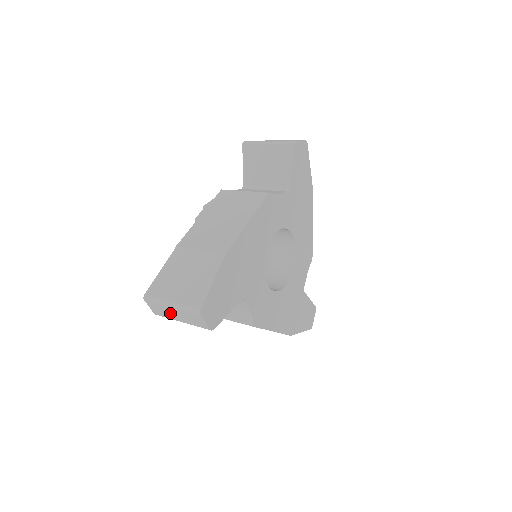
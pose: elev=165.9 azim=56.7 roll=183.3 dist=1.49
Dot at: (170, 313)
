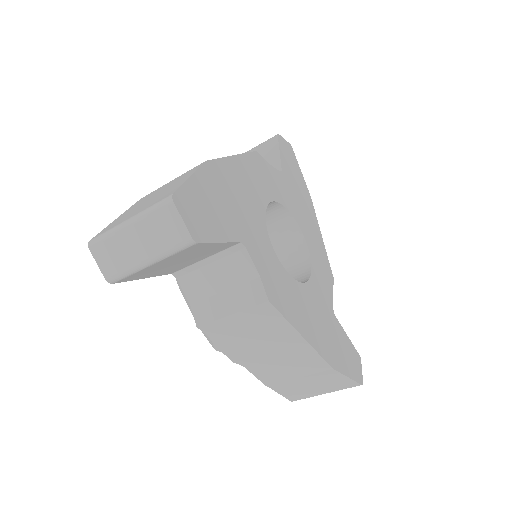
Dot at: (128, 250)
